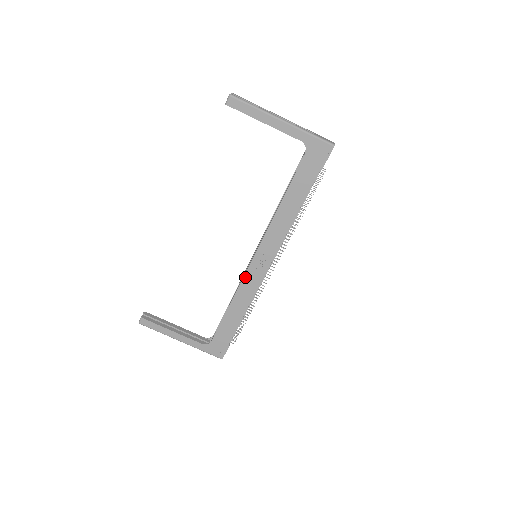
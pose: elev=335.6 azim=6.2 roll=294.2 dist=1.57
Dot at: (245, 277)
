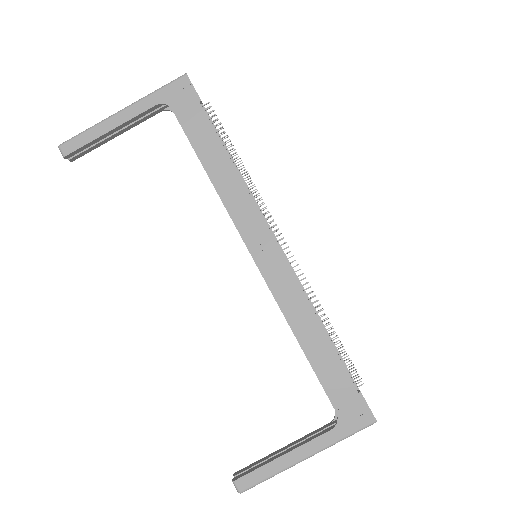
Dot at: (271, 288)
